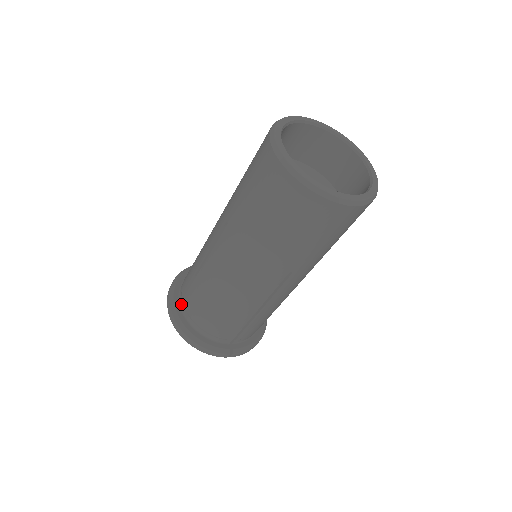
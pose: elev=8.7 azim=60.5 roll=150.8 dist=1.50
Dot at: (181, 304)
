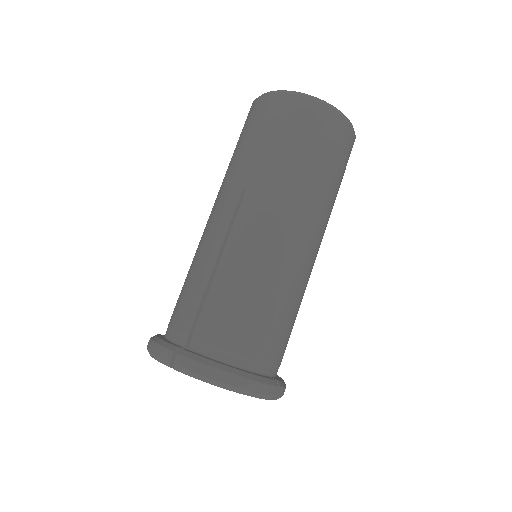
Dot at: (191, 346)
